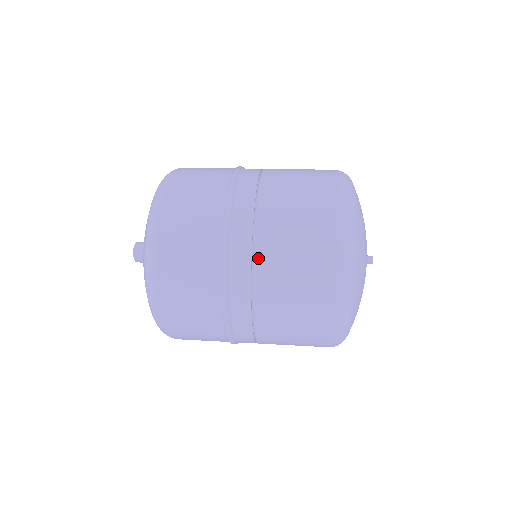
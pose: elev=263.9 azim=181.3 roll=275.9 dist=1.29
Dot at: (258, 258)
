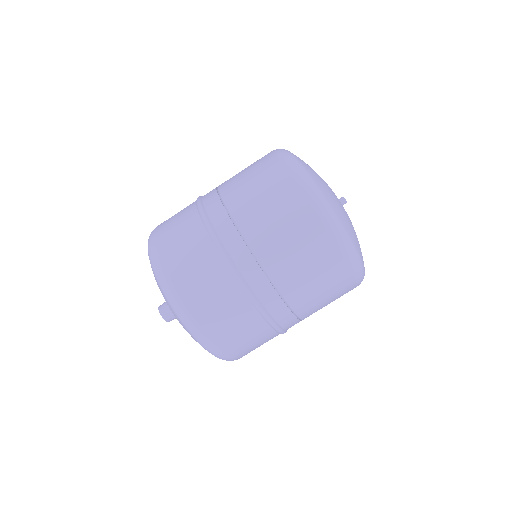
Dot at: (237, 218)
